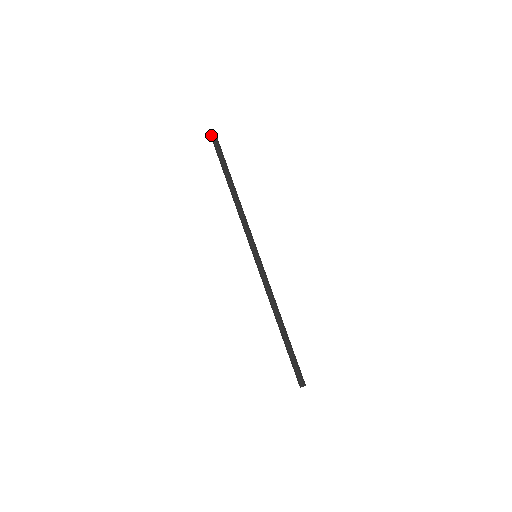
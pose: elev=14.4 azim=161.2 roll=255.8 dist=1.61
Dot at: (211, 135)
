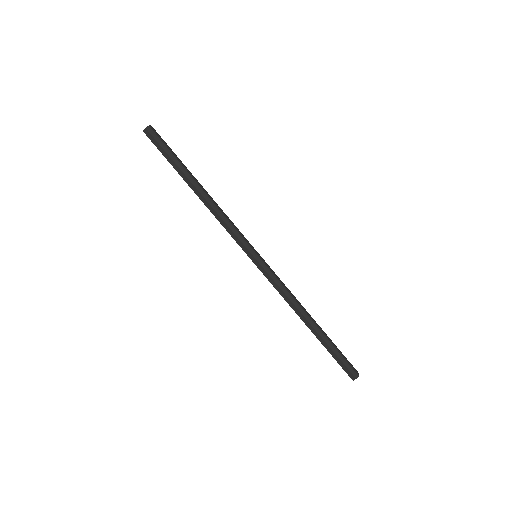
Dot at: (145, 131)
